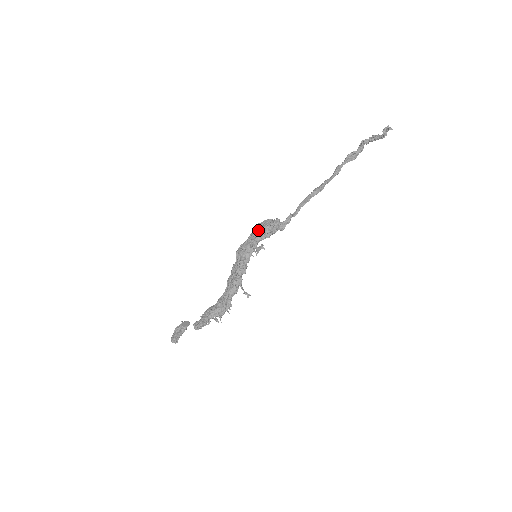
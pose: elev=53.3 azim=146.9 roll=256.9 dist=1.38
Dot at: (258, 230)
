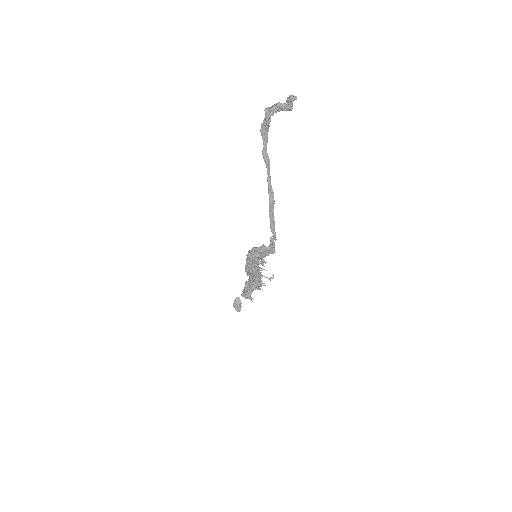
Dot at: (253, 259)
